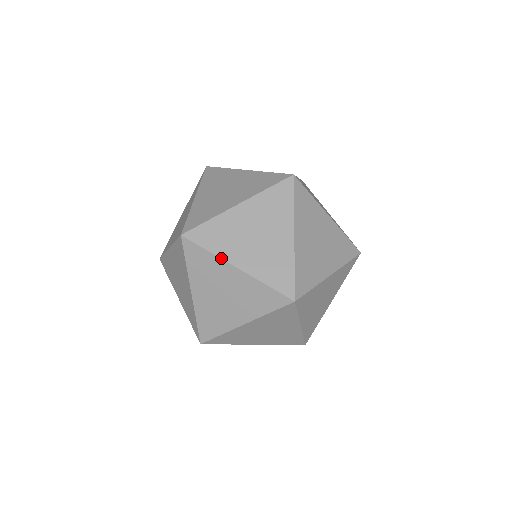
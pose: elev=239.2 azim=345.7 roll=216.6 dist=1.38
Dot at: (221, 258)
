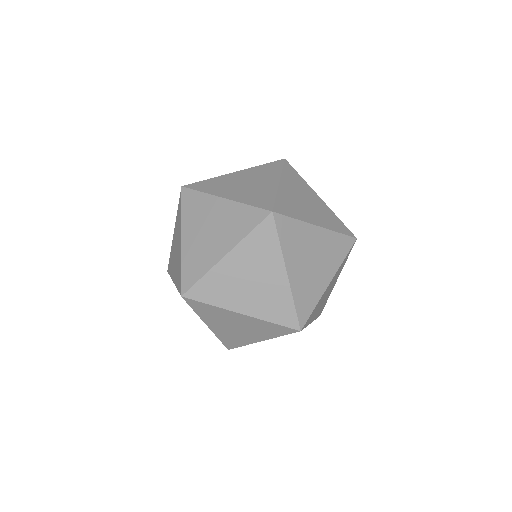
Dot at: (283, 256)
